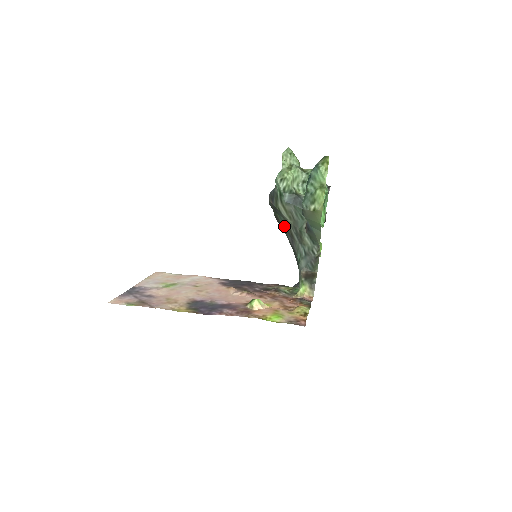
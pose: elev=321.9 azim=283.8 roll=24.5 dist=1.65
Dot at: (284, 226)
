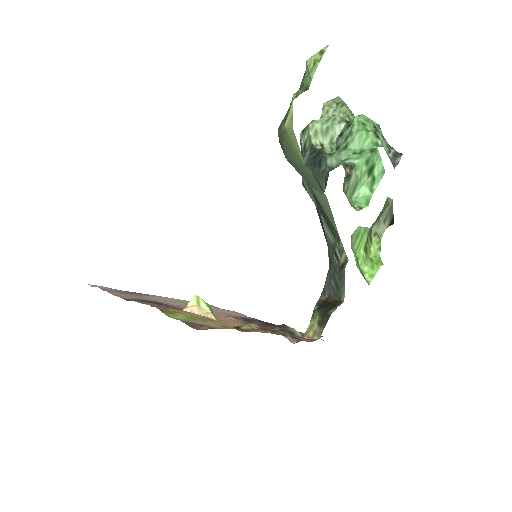
Dot at: occluded
